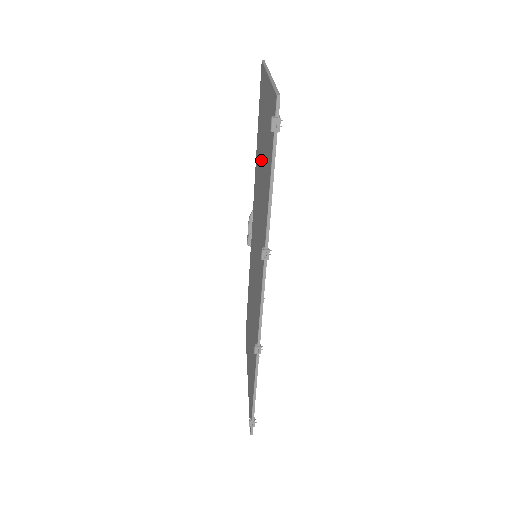
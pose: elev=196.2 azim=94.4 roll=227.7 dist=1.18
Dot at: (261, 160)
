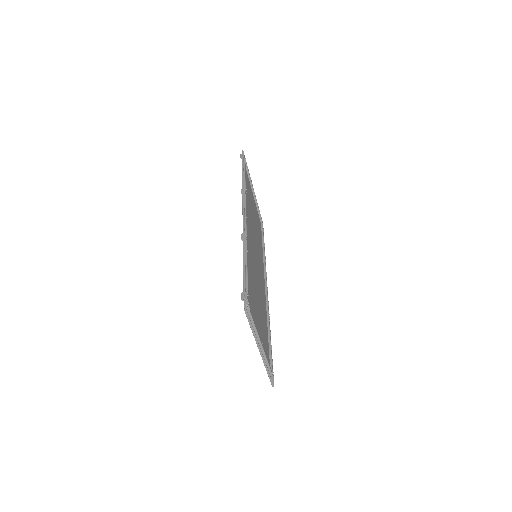
Dot at: (254, 218)
